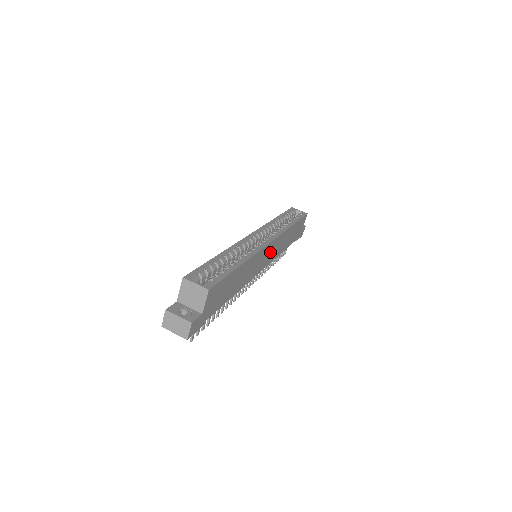
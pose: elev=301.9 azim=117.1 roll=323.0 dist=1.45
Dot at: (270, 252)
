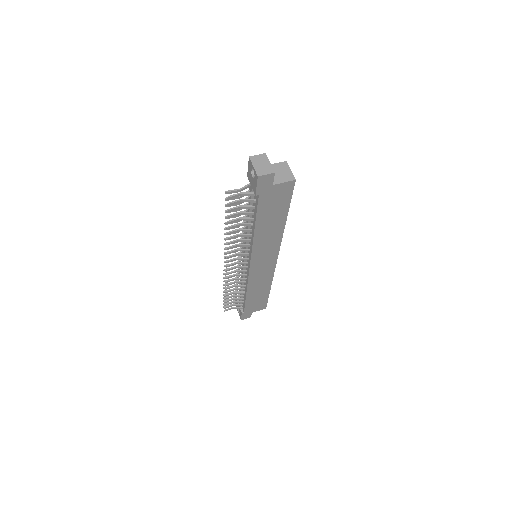
Dot at: (264, 266)
